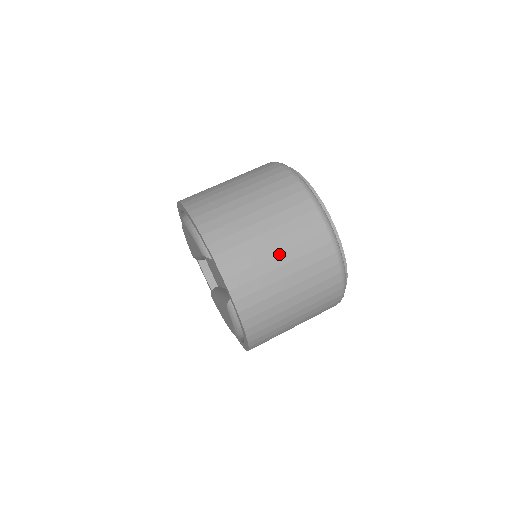
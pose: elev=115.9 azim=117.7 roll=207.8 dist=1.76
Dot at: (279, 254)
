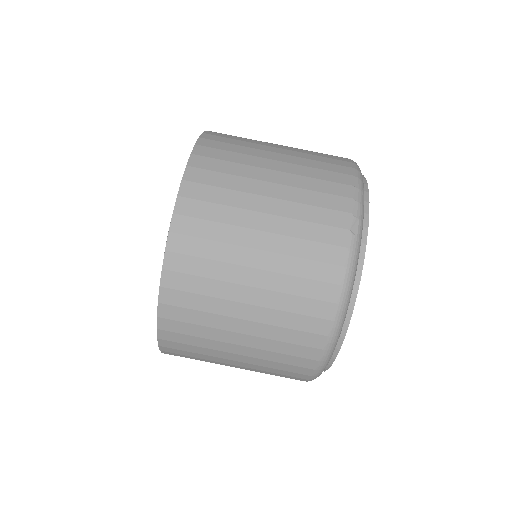
Dot at: (244, 334)
